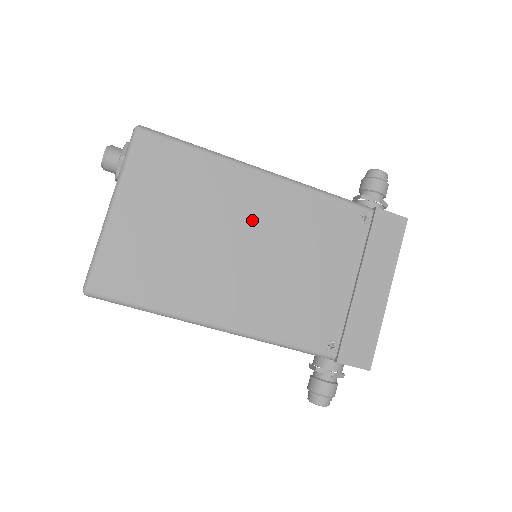
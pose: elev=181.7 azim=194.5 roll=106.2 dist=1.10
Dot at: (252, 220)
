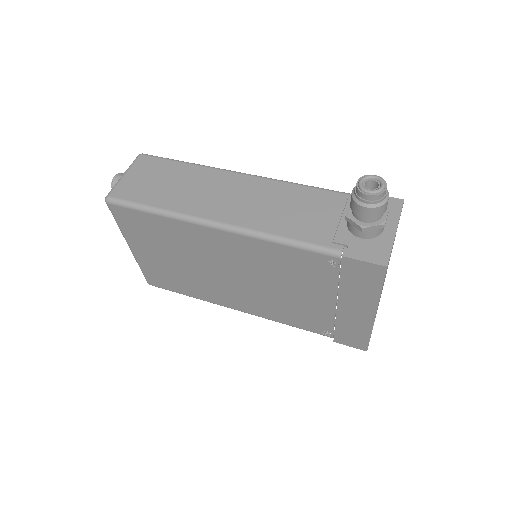
Dot at: (223, 259)
